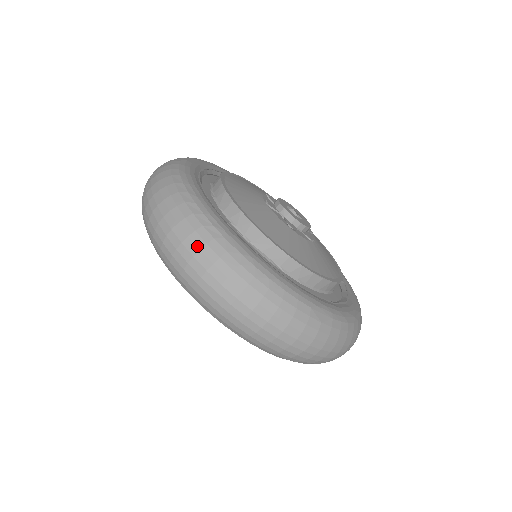
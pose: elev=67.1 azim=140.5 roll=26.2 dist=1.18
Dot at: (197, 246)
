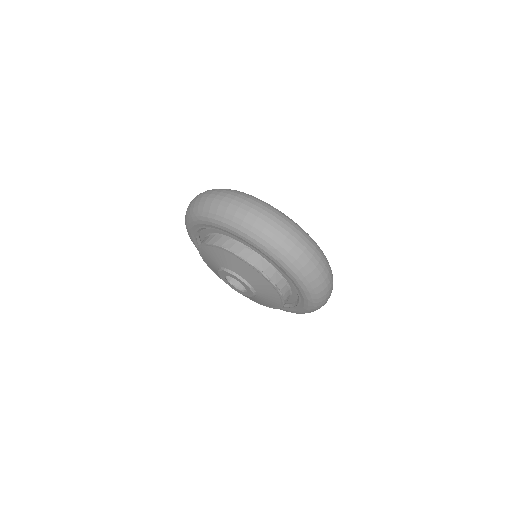
Dot at: (212, 191)
